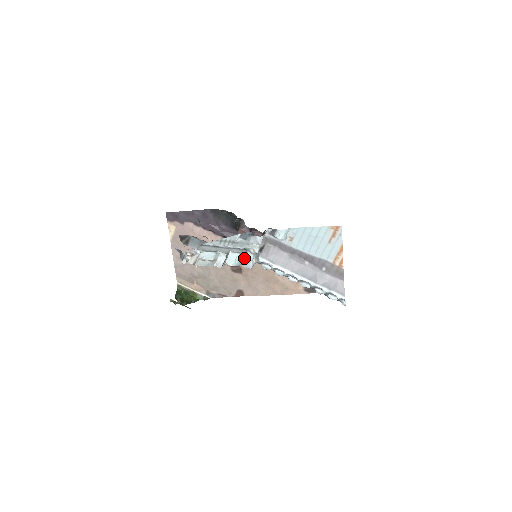
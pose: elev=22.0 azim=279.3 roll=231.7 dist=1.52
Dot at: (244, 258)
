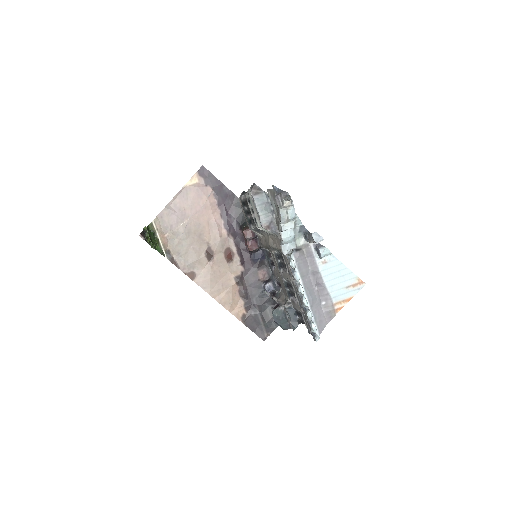
Dot at: (290, 242)
